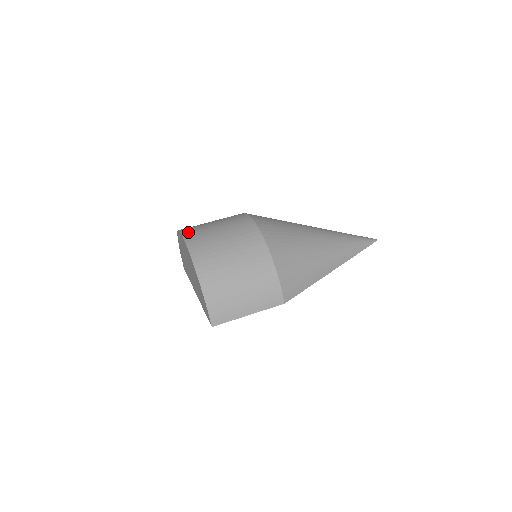
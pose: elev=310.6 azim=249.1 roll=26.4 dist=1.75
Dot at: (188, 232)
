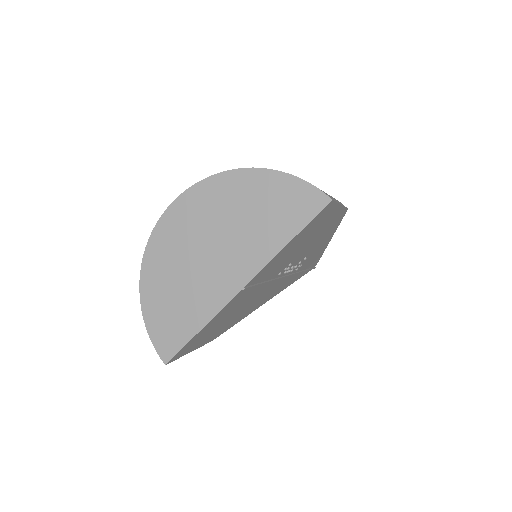
Dot at: occluded
